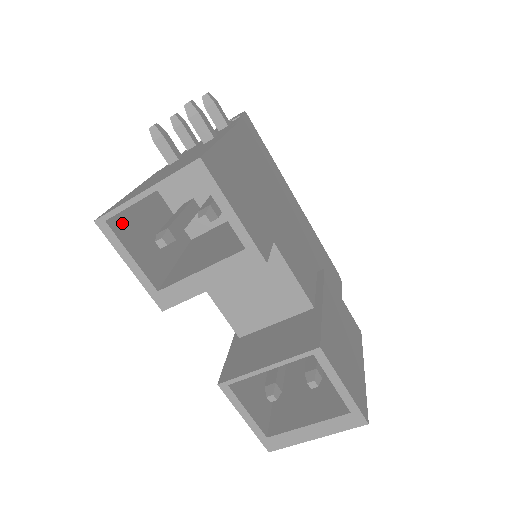
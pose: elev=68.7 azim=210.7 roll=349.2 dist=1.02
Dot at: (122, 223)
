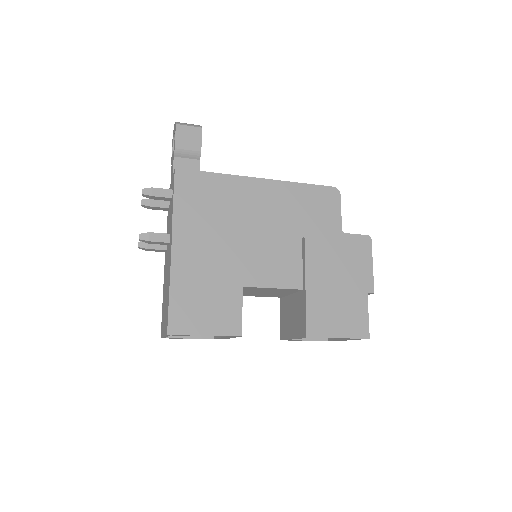
Dot at: occluded
